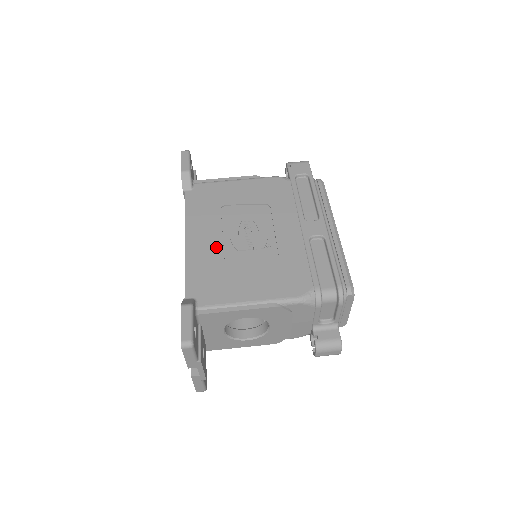
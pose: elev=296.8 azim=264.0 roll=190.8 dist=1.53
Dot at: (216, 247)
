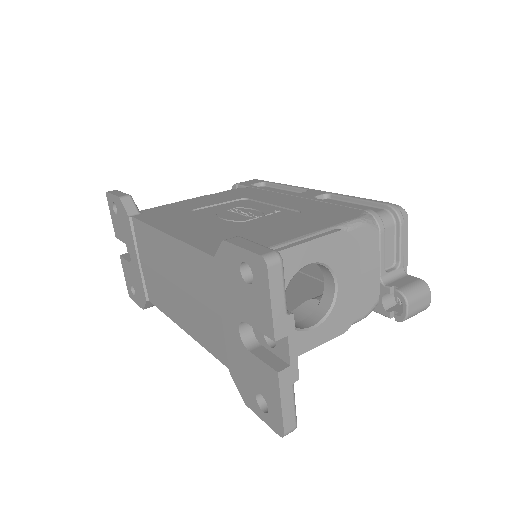
Dot at: (214, 225)
